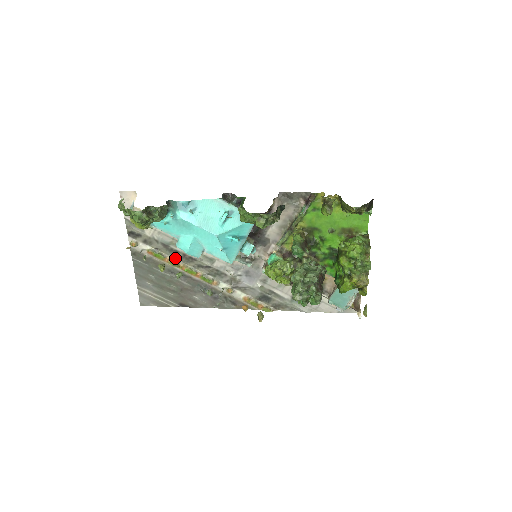
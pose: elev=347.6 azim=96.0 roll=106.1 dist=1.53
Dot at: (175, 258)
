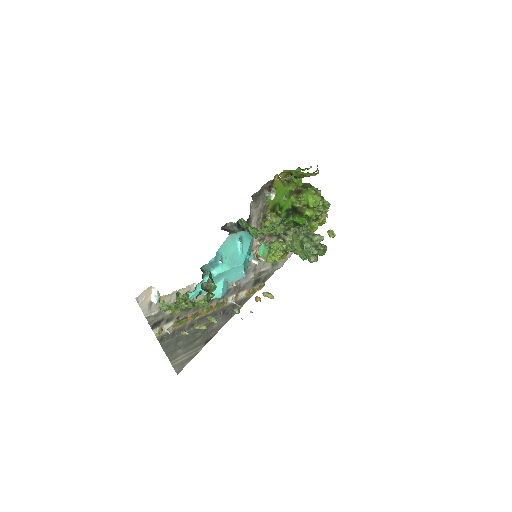
Dot at: (193, 311)
